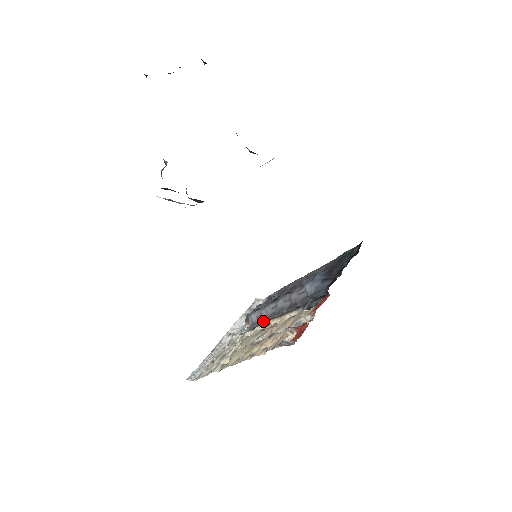
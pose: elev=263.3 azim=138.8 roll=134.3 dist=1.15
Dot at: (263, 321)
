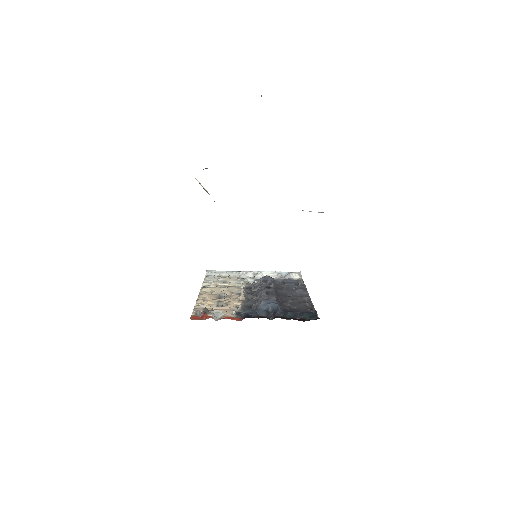
Dot at: (253, 290)
